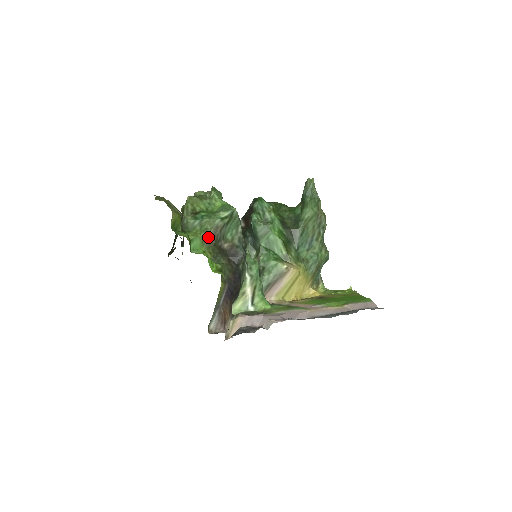
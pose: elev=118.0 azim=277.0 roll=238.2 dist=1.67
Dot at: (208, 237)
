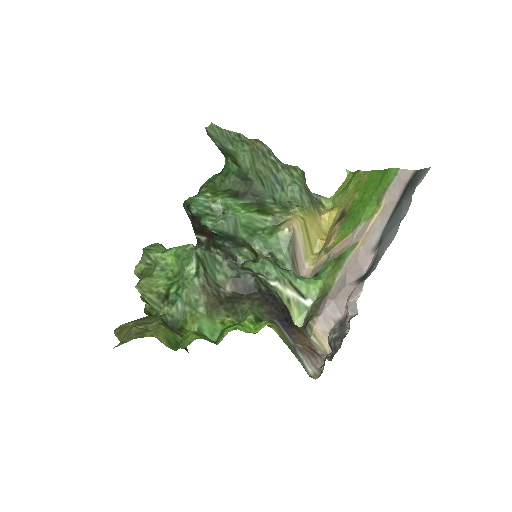
Dot at: (207, 306)
